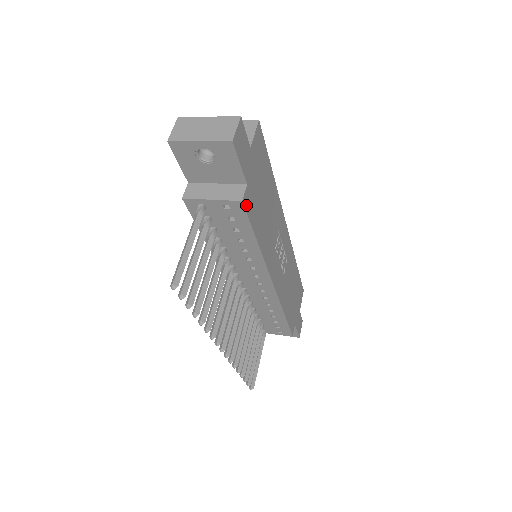
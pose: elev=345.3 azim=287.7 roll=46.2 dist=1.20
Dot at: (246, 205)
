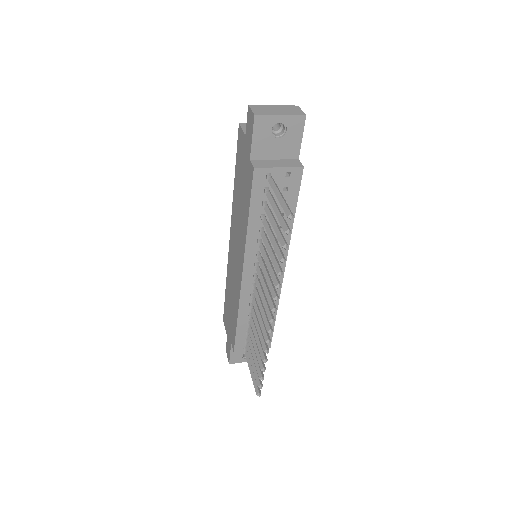
Dot at: (301, 174)
